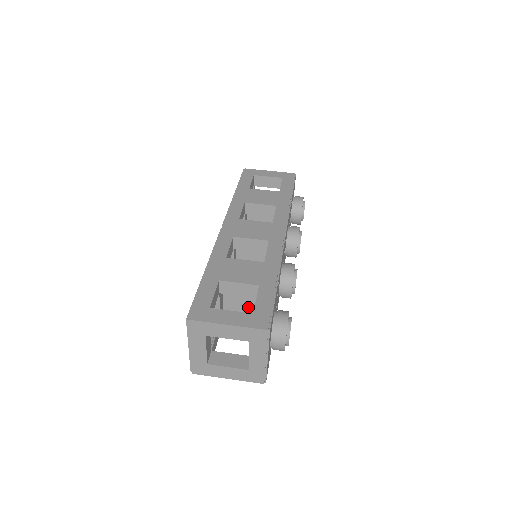
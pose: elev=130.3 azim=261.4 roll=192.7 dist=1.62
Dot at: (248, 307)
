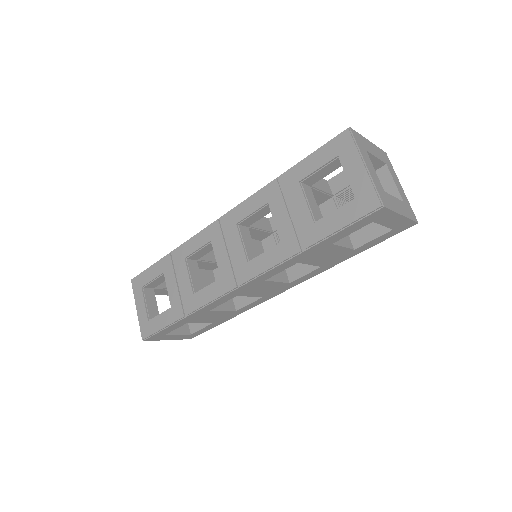
Dot at: occluded
